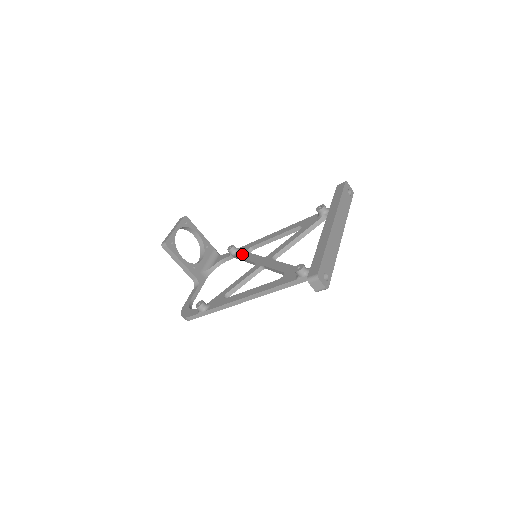
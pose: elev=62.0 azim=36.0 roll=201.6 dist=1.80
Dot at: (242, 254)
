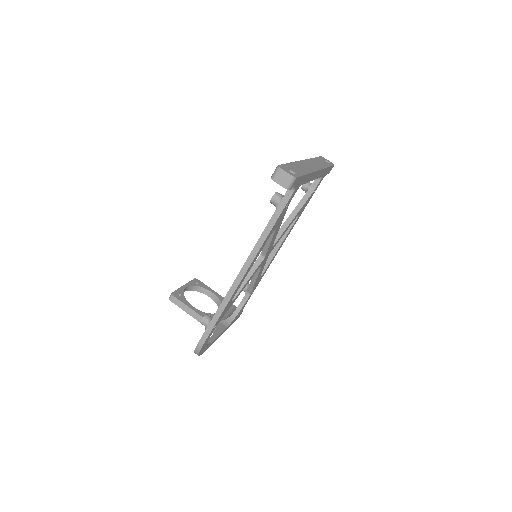
Dot at: occluded
